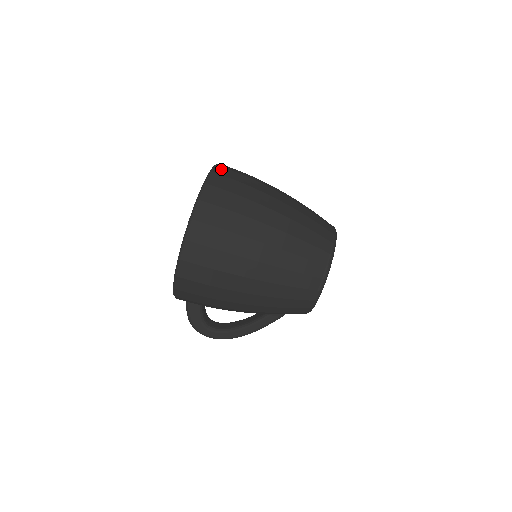
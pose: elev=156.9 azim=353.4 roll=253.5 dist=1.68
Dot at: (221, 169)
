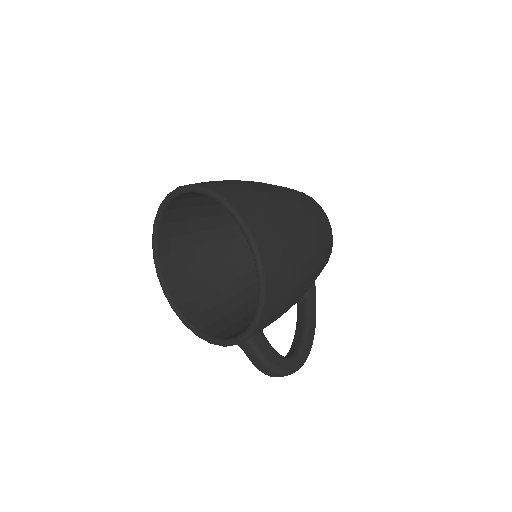
Dot at: occluded
